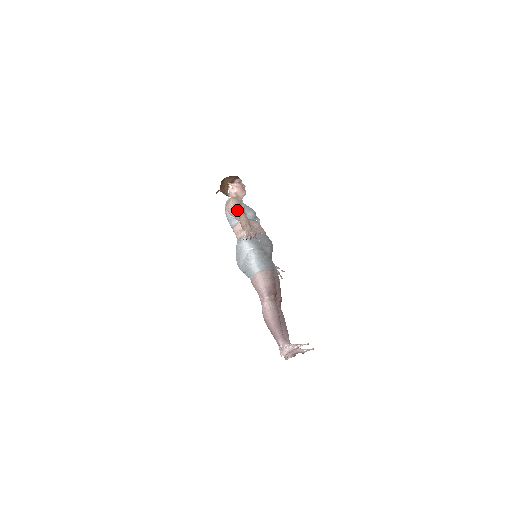
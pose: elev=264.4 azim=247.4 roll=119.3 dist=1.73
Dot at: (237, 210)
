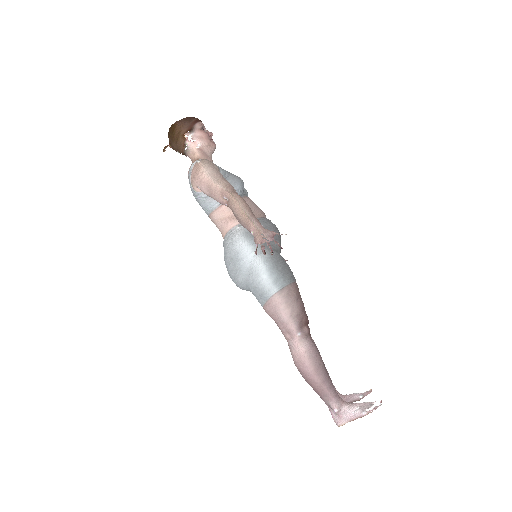
Dot at: (220, 187)
